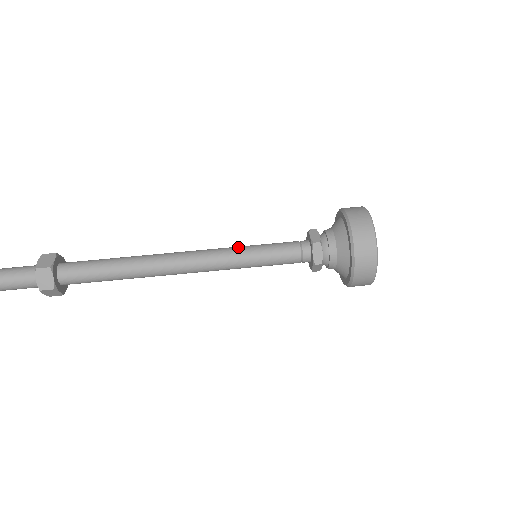
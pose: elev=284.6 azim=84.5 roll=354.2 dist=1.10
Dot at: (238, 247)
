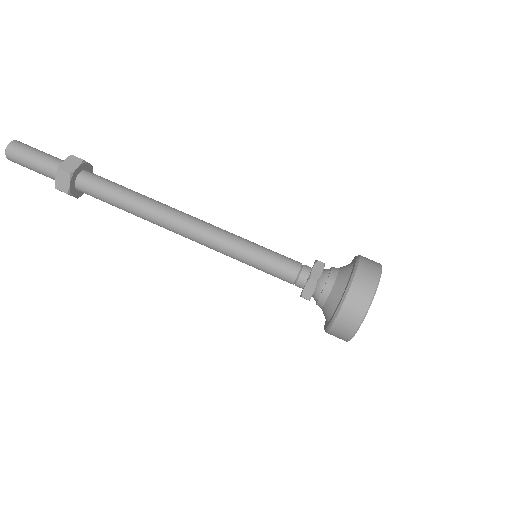
Dot at: (245, 239)
